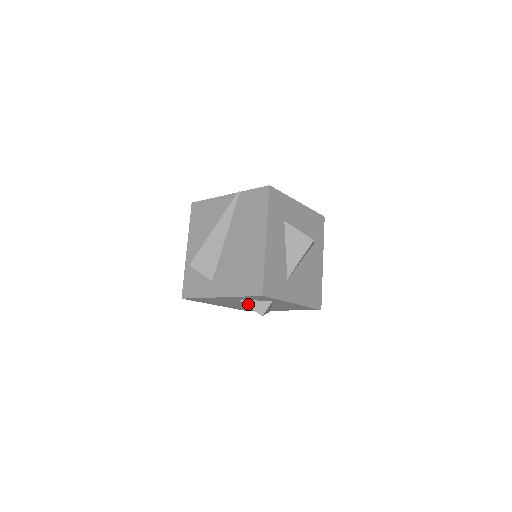
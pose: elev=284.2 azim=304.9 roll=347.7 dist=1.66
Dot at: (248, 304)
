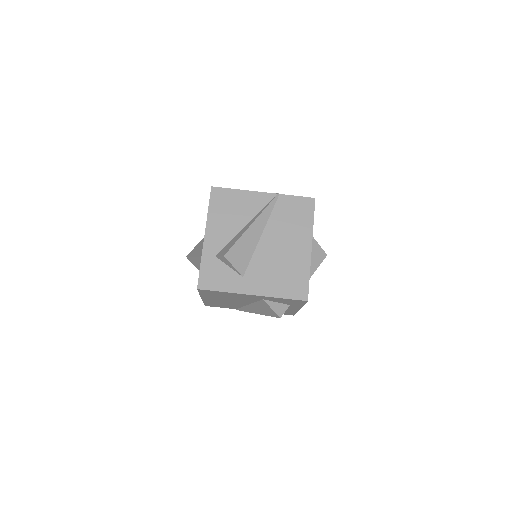
Dot at: (270, 305)
